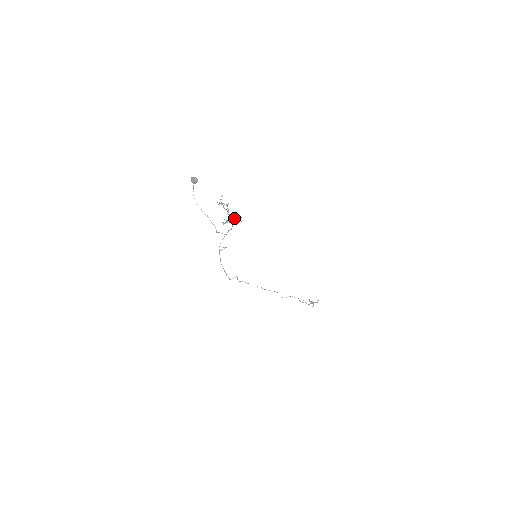
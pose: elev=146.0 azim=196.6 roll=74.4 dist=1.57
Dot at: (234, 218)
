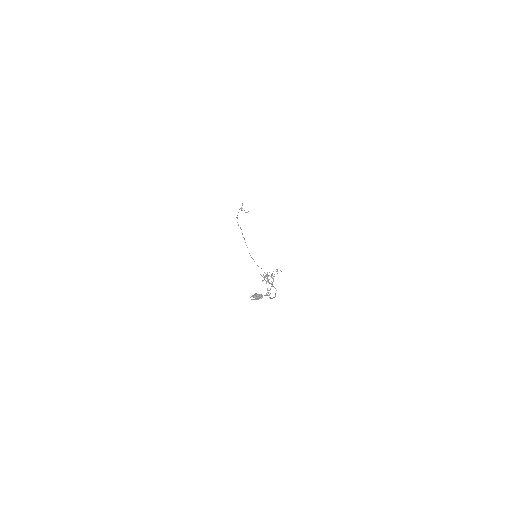
Dot at: (272, 274)
